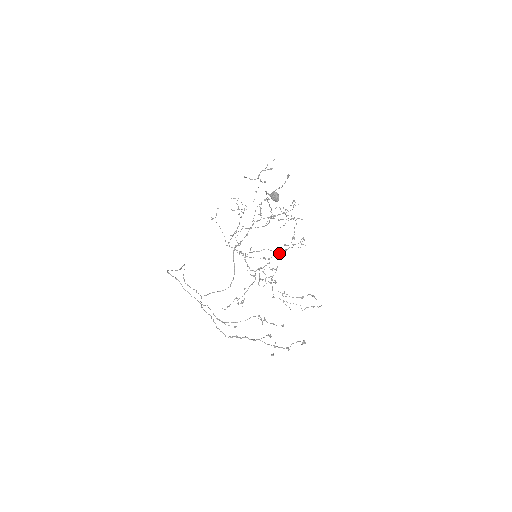
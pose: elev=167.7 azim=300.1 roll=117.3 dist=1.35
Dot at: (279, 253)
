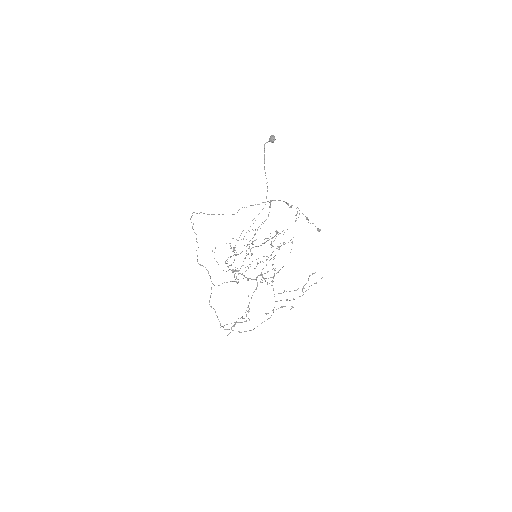
Dot at: (273, 277)
